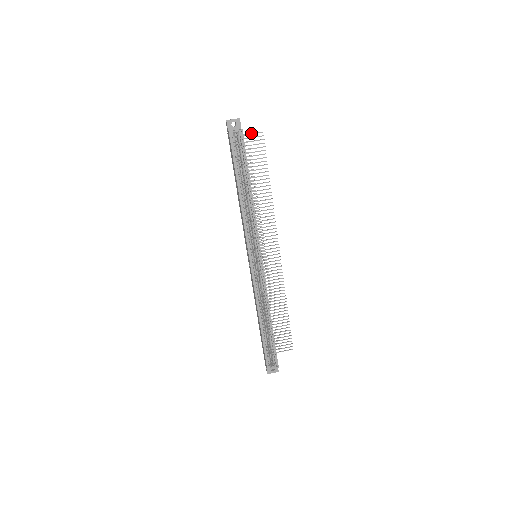
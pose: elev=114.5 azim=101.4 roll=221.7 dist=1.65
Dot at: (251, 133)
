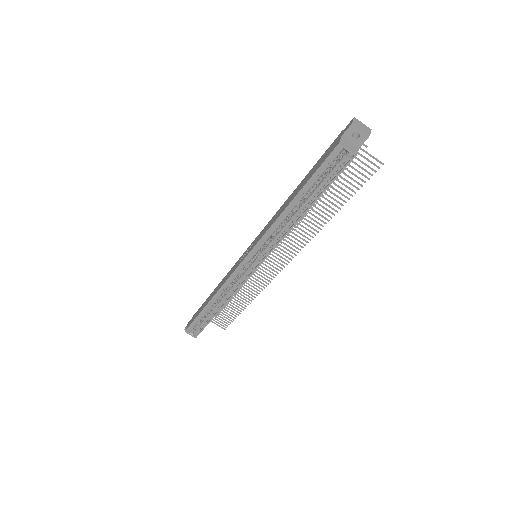
Dot at: occluded
